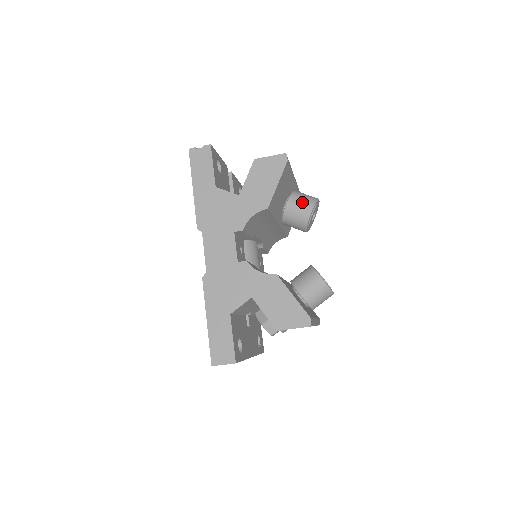
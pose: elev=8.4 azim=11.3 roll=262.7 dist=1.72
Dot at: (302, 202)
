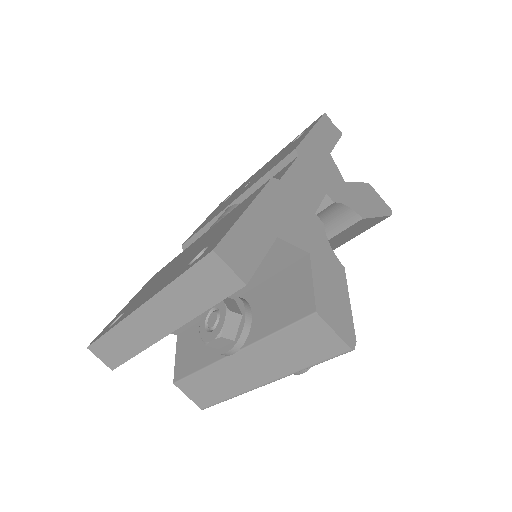
Dot at: occluded
